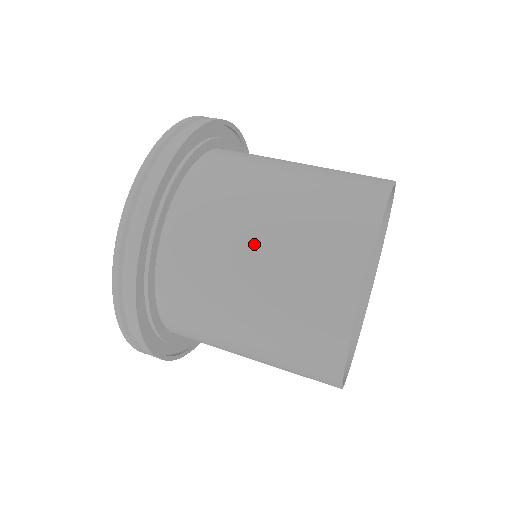
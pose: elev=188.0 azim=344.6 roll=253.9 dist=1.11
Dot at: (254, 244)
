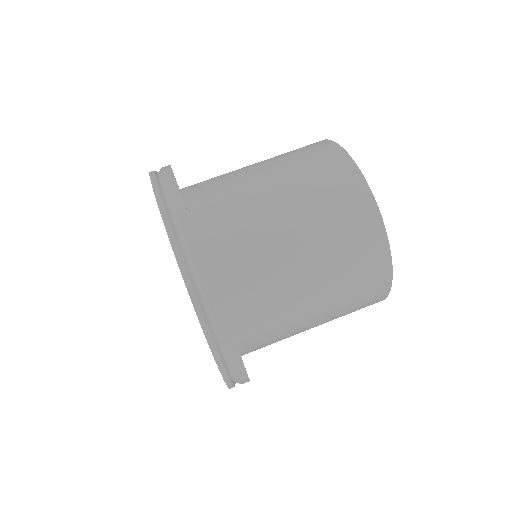
Dot at: (279, 210)
